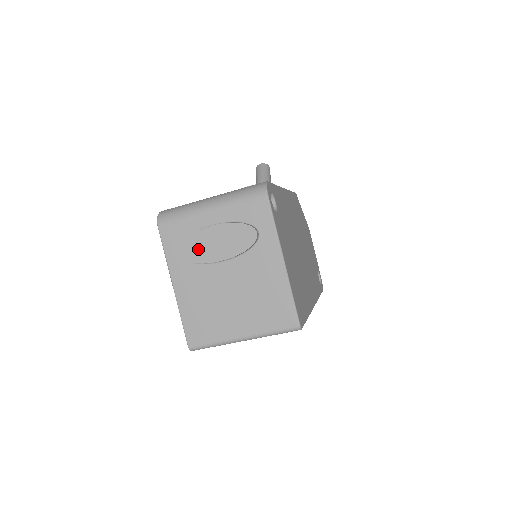
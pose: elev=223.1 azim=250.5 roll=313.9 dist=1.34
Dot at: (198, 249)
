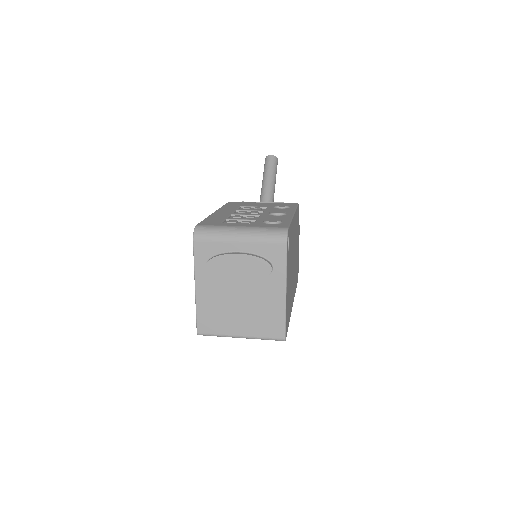
Dot at: (223, 268)
